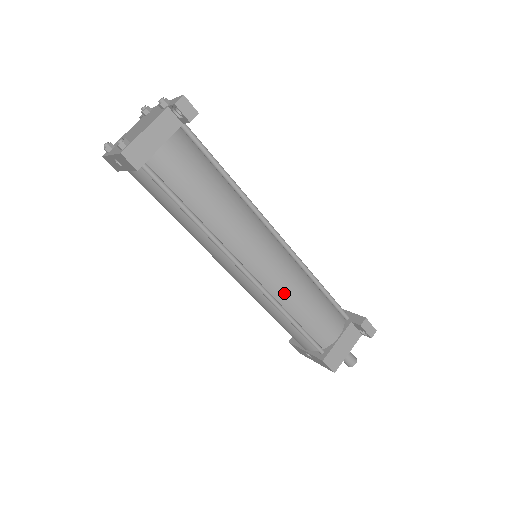
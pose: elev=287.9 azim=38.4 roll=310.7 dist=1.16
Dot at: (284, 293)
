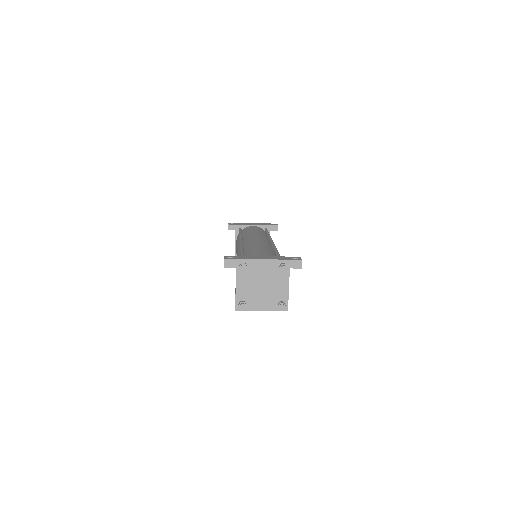
Dot at: occluded
